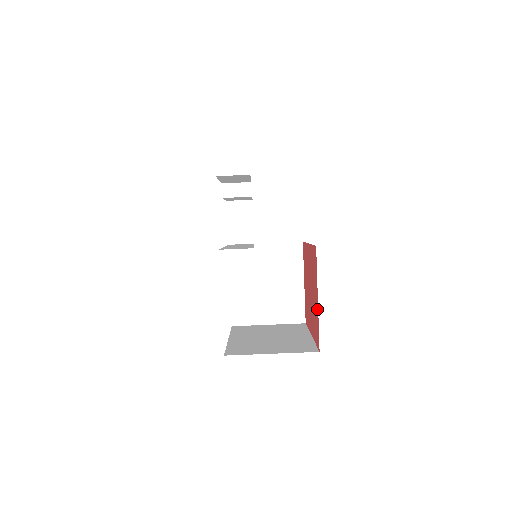
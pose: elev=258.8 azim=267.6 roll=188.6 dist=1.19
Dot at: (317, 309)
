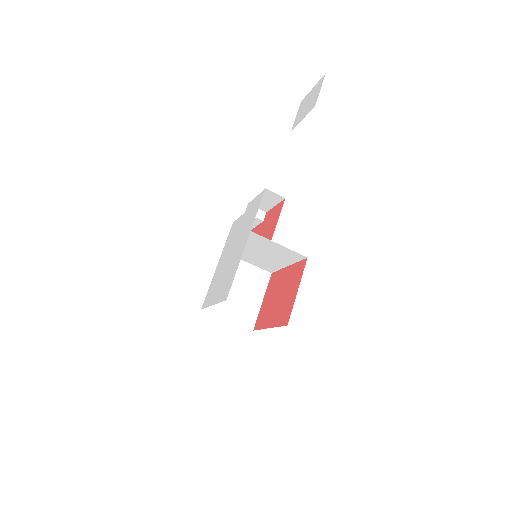
Dot at: (294, 298)
